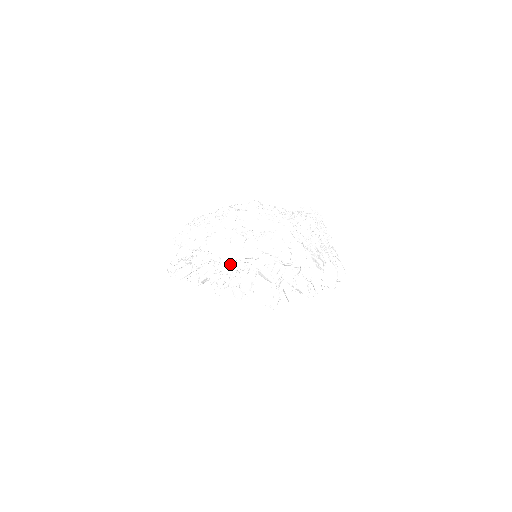
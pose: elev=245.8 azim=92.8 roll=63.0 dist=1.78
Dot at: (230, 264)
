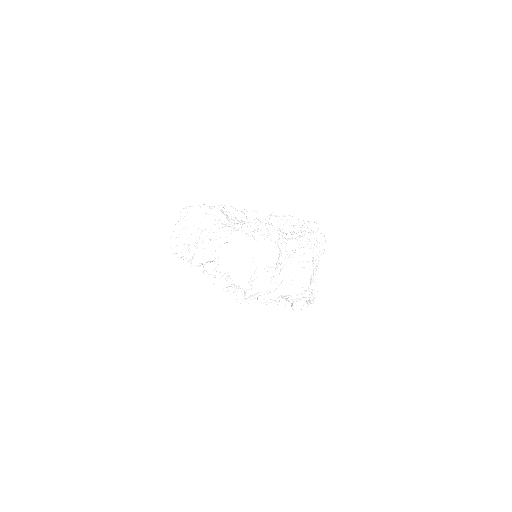
Dot at: (251, 298)
